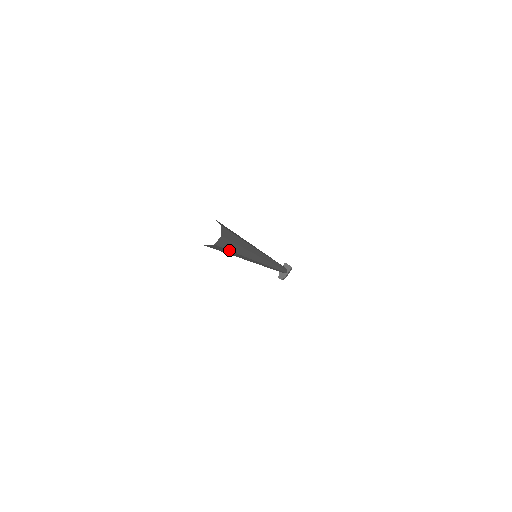
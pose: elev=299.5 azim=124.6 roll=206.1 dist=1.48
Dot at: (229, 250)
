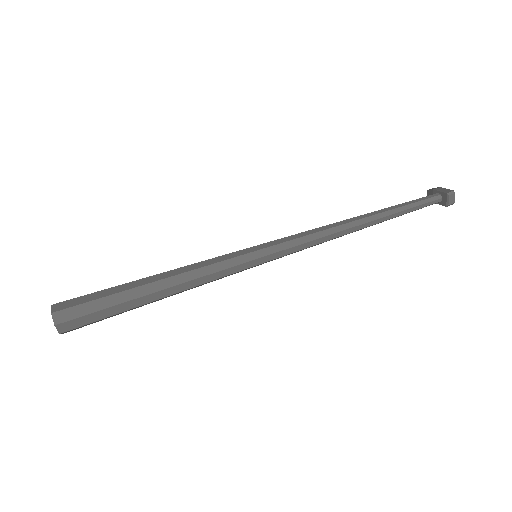
Dot at: occluded
